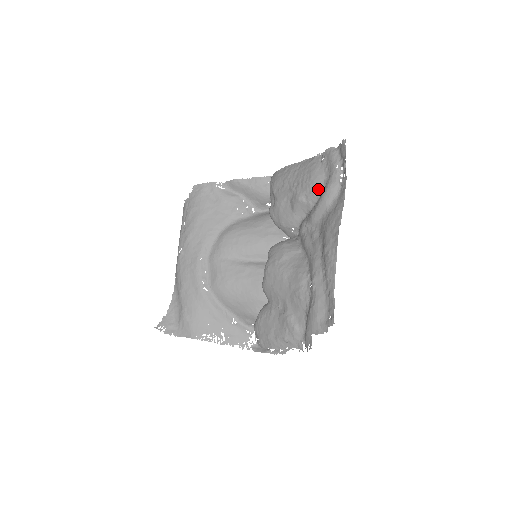
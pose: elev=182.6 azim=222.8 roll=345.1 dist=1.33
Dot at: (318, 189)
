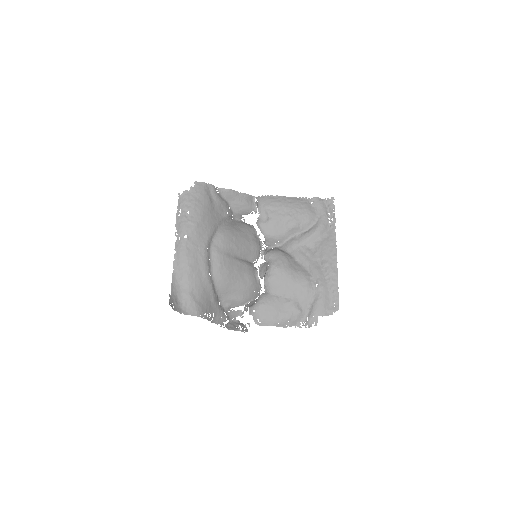
Dot at: (311, 222)
